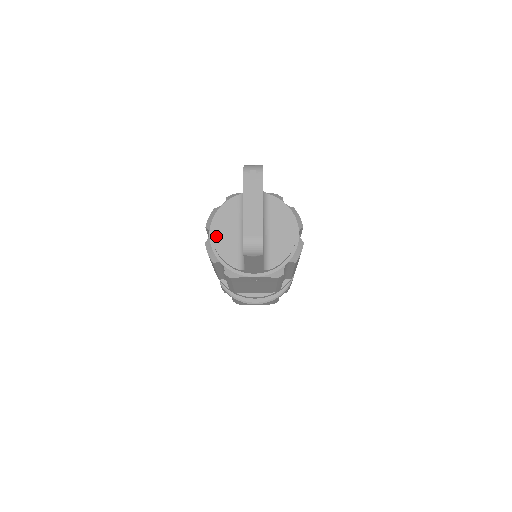
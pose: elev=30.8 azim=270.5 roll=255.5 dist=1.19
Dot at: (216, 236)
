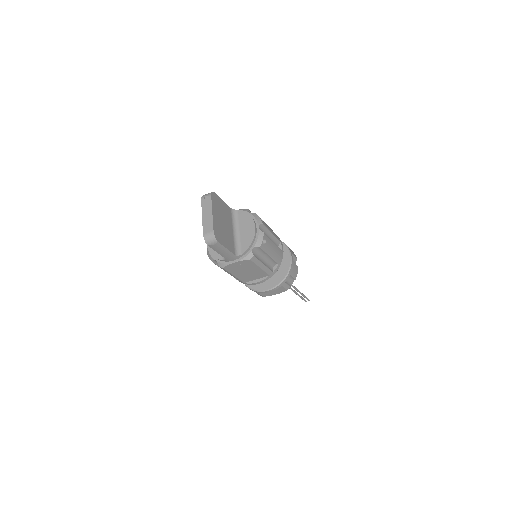
Dot at: occluded
